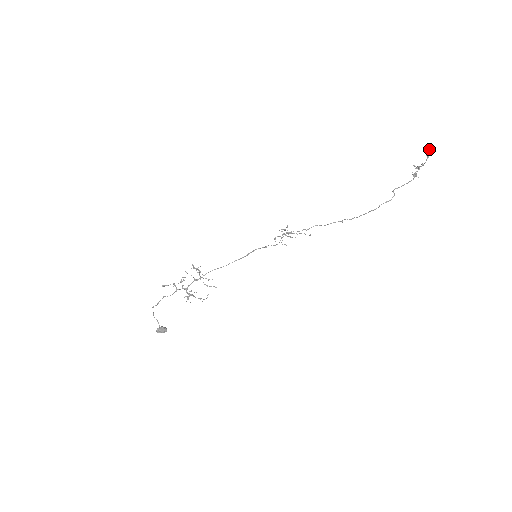
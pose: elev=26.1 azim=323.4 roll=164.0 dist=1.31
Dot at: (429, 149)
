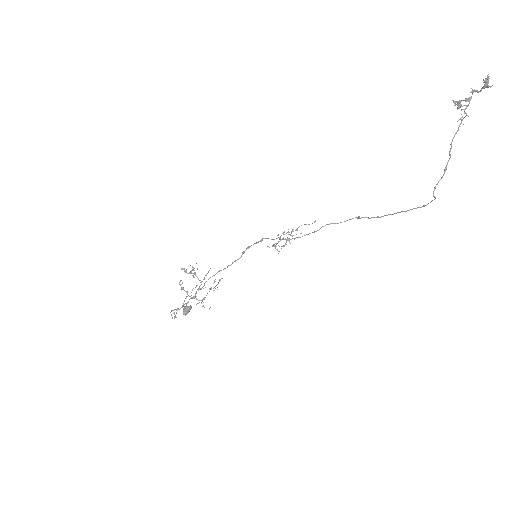
Dot at: occluded
